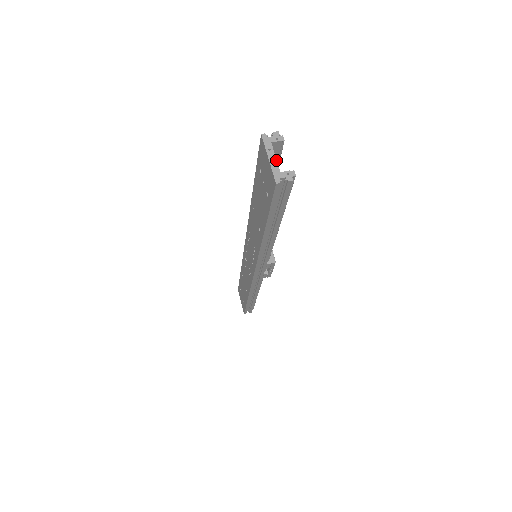
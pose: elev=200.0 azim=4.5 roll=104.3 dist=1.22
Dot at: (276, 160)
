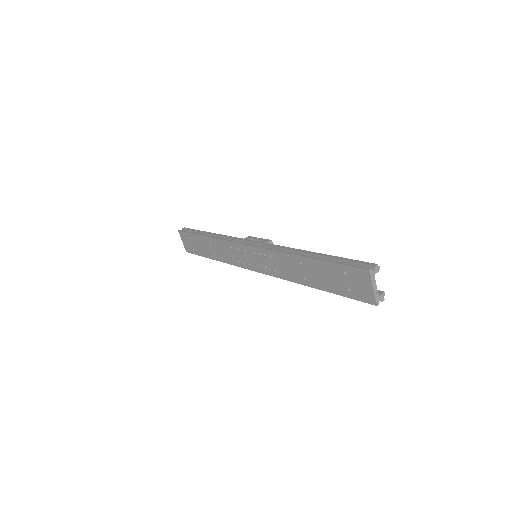
Dot at: occluded
